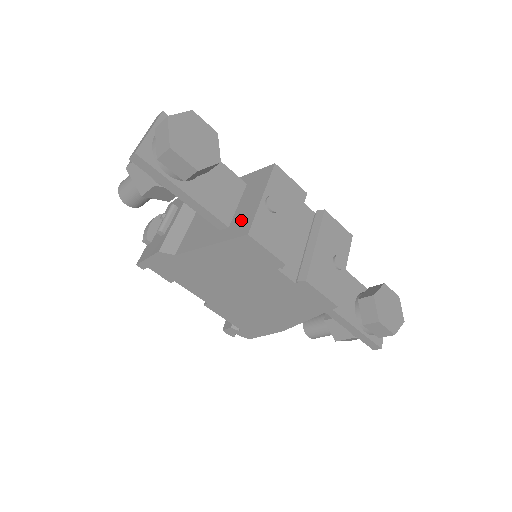
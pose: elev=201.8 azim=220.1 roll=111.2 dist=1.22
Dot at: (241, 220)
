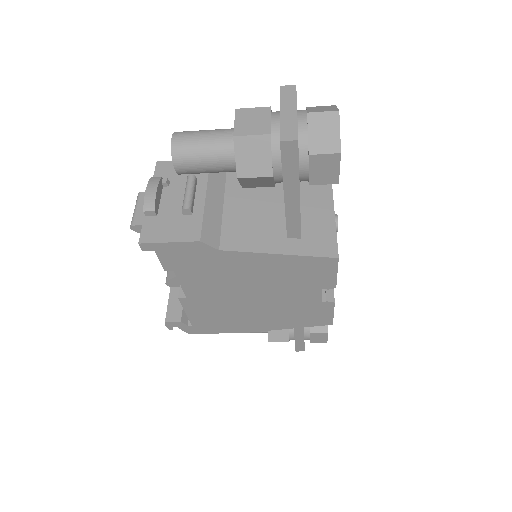
Dot at: (318, 235)
